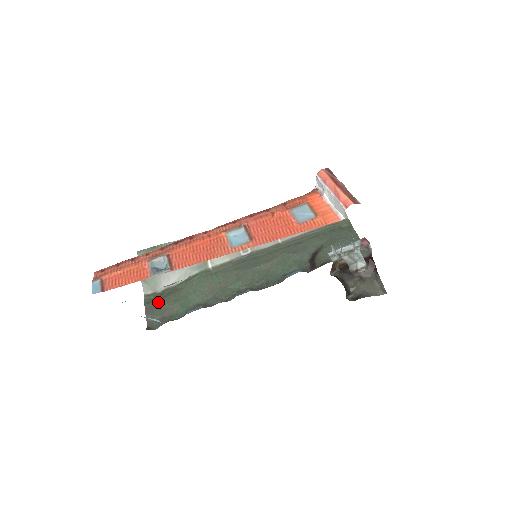
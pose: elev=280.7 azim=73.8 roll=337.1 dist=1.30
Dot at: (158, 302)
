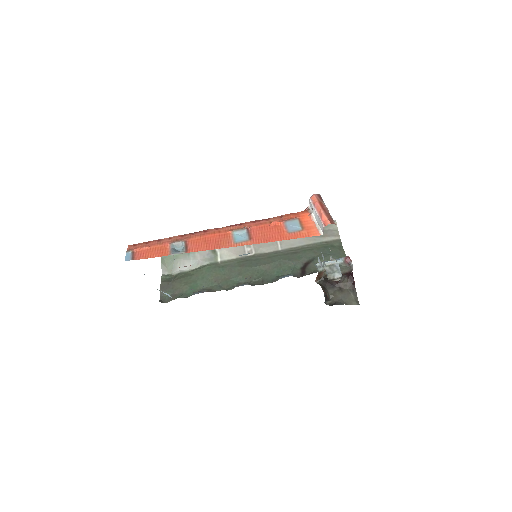
Dot at: (172, 282)
